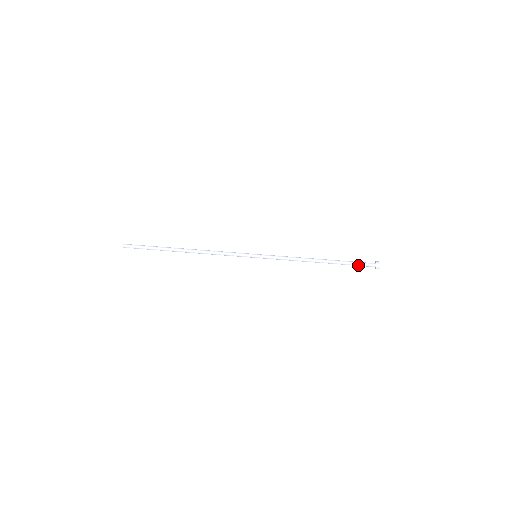
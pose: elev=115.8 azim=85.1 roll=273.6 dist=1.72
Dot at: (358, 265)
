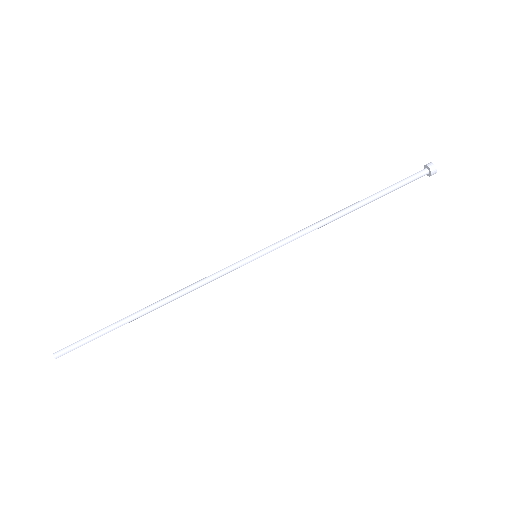
Dot at: (404, 185)
